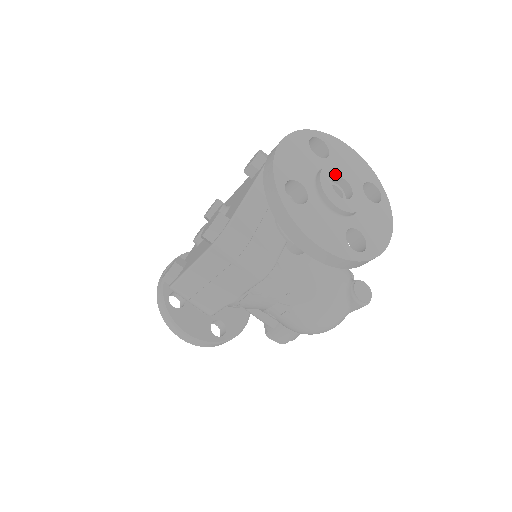
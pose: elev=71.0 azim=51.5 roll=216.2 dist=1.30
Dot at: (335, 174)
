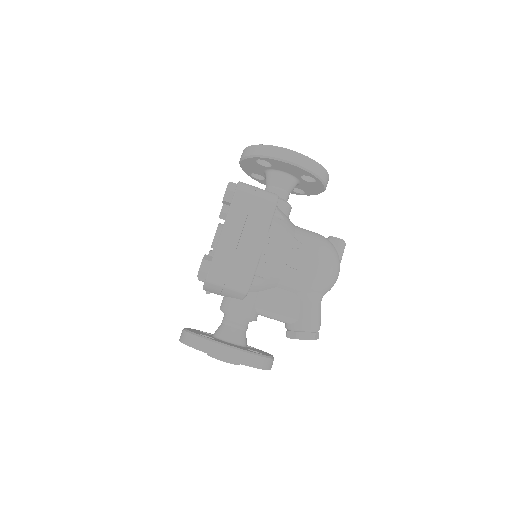
Dot at: occluded
